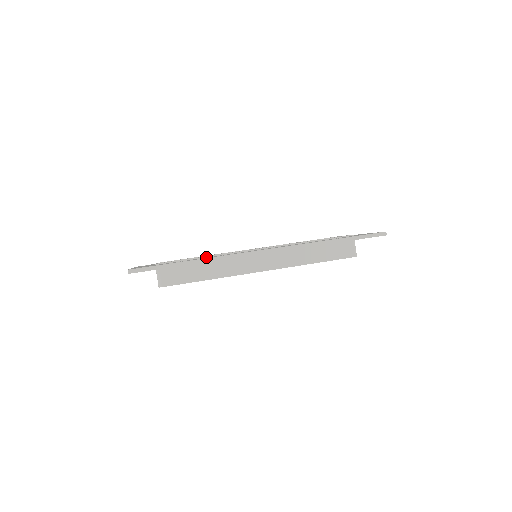
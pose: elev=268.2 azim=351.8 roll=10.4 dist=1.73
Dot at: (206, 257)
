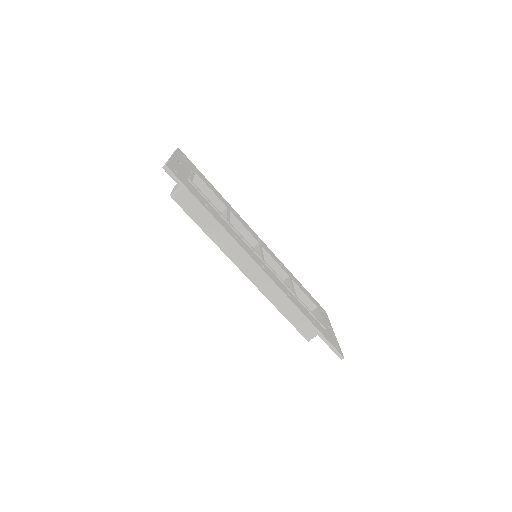
Dot at: (226, 220)
